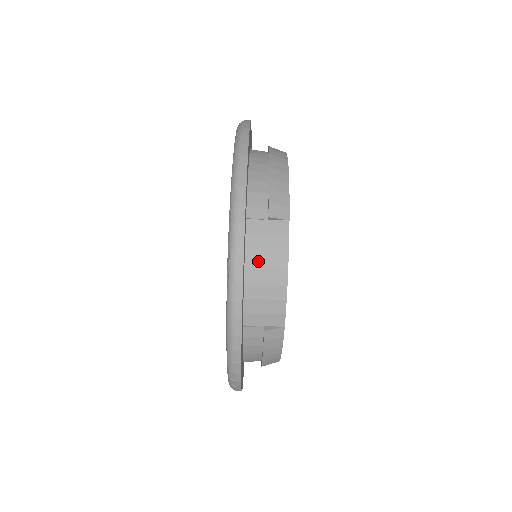
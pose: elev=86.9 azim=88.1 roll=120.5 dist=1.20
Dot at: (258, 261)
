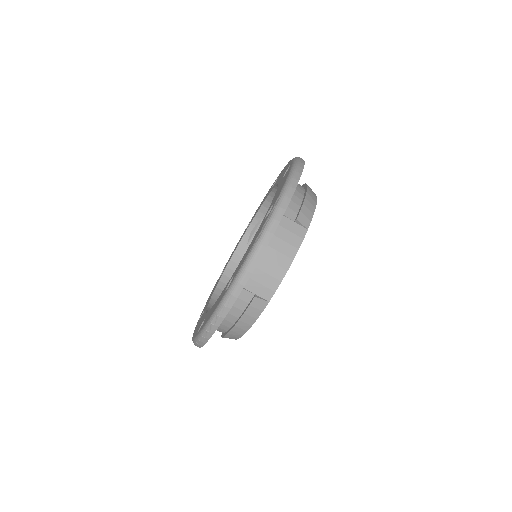
Dot at: (276, 244)
